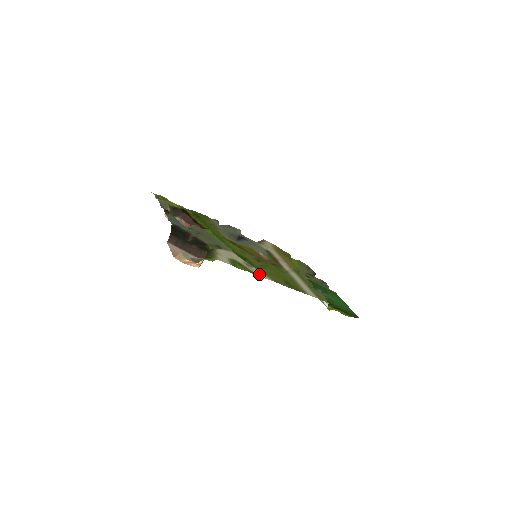
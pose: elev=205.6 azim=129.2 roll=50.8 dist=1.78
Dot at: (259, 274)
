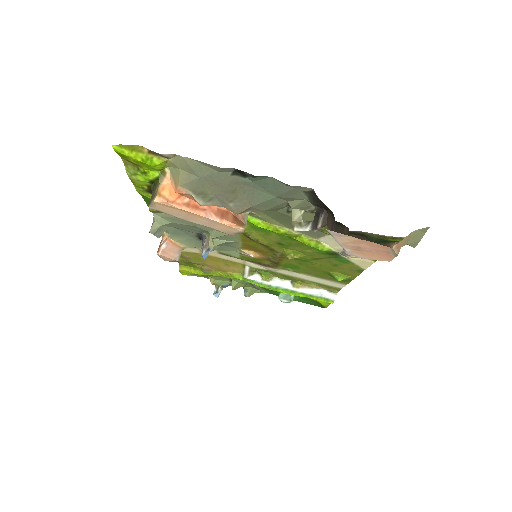
Dot at: (365, 262)
